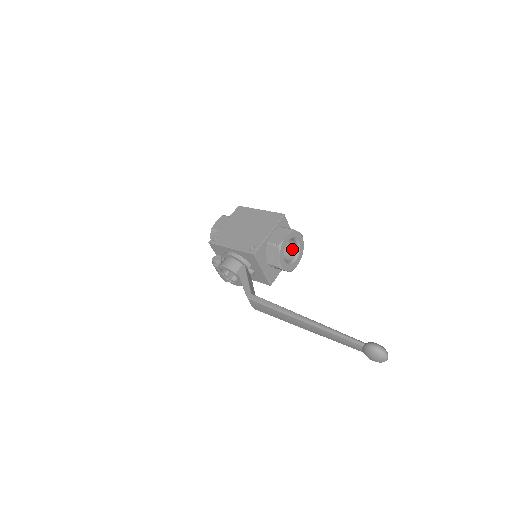
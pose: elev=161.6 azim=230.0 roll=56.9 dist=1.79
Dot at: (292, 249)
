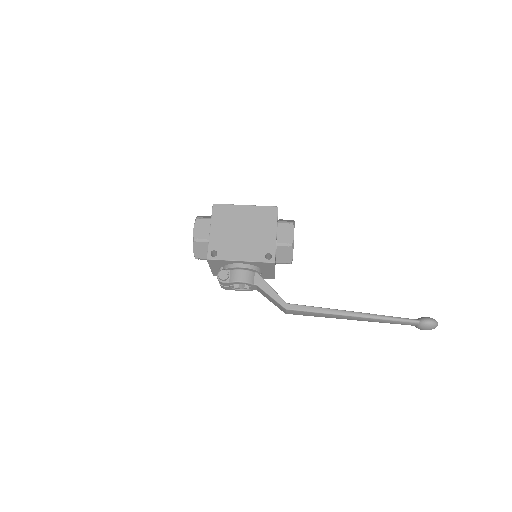
Dot at: occluded
